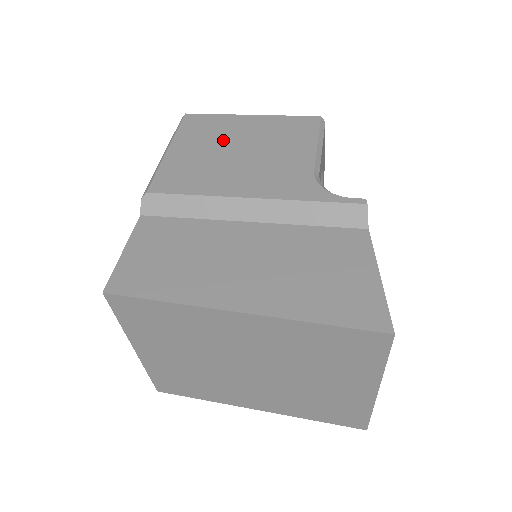
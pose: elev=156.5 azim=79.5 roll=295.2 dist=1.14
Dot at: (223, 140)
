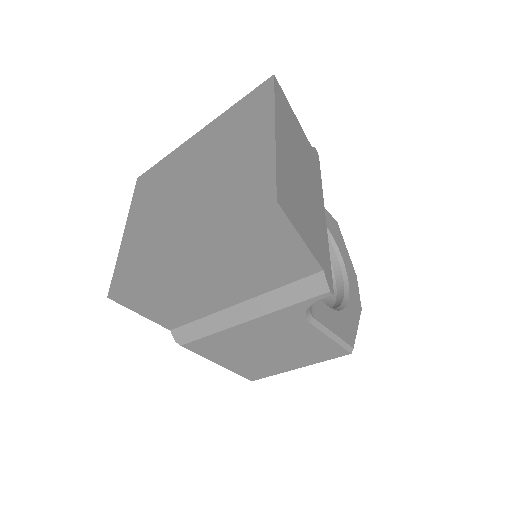
Dot at: occluded
